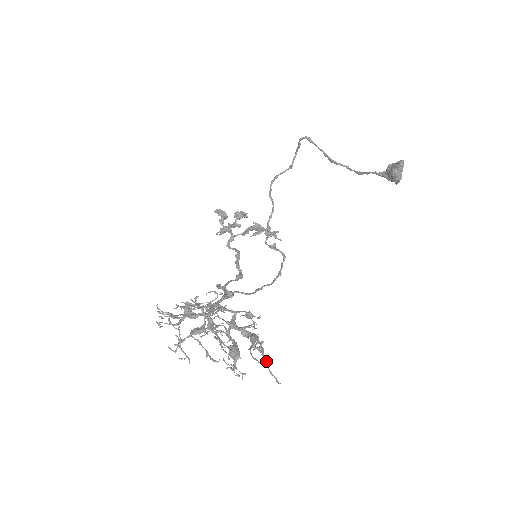
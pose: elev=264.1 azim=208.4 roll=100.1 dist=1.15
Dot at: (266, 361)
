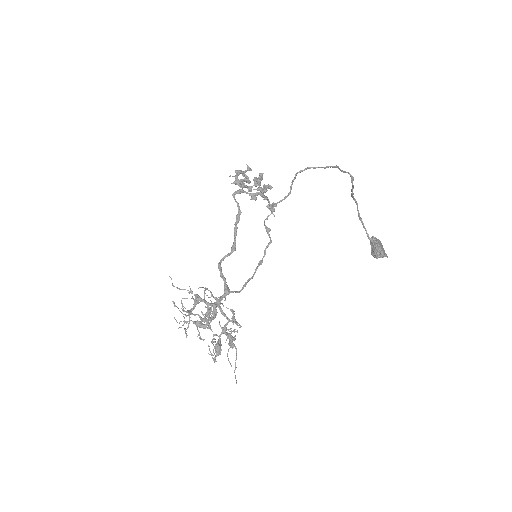
Dot at: occluded
